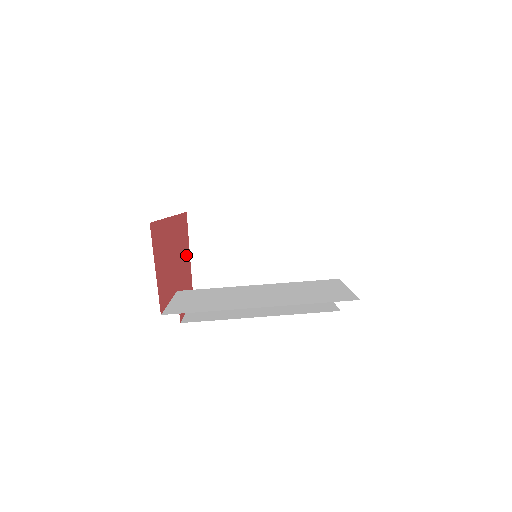
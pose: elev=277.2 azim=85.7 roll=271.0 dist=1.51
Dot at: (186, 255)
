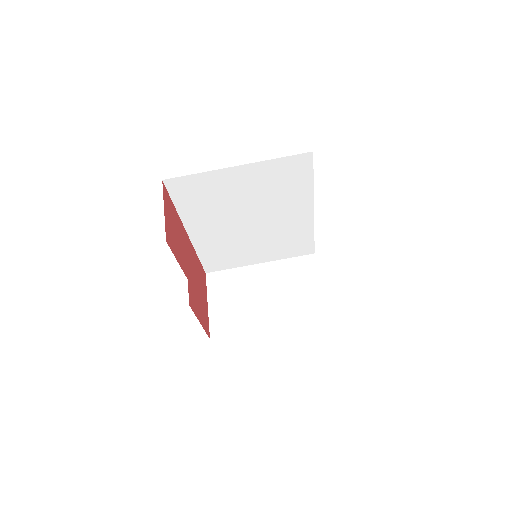
Dot at: (202, 293)
